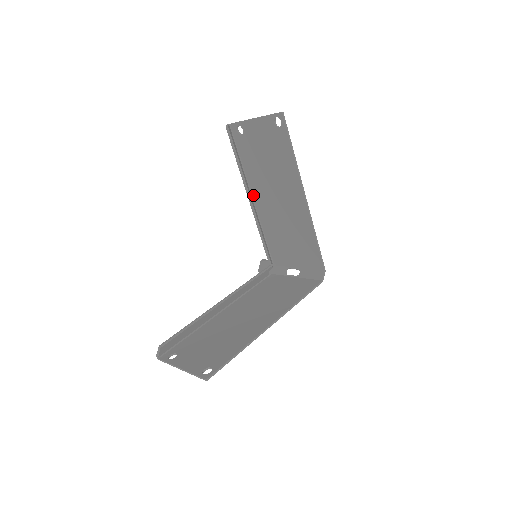
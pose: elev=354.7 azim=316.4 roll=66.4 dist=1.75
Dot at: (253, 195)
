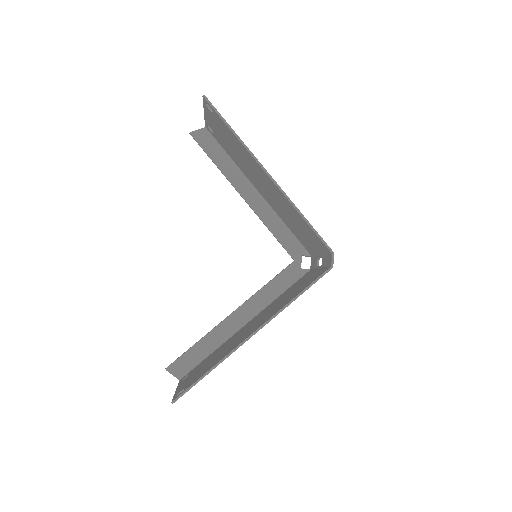
Dot at: (256, 189)
